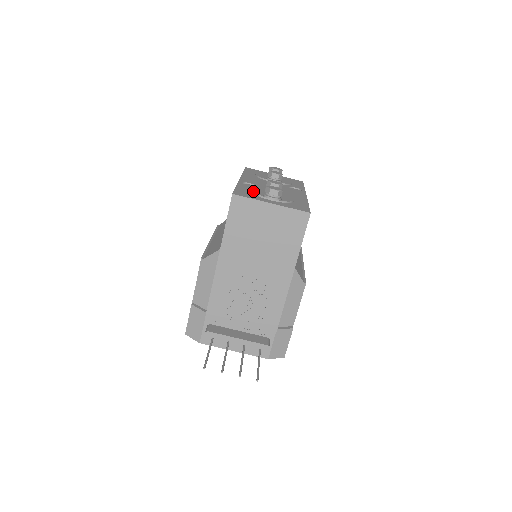
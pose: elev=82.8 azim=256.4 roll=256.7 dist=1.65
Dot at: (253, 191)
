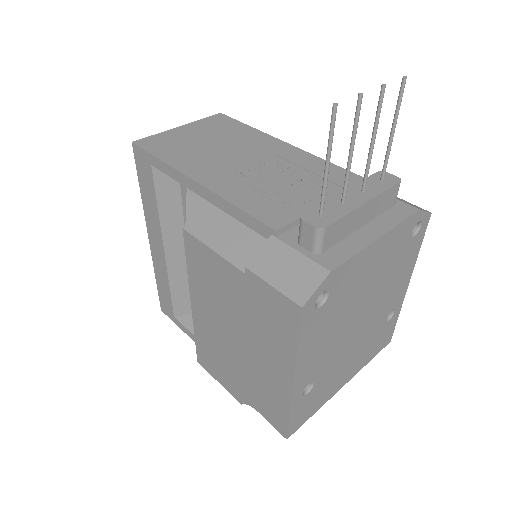
Dot at: occluded
